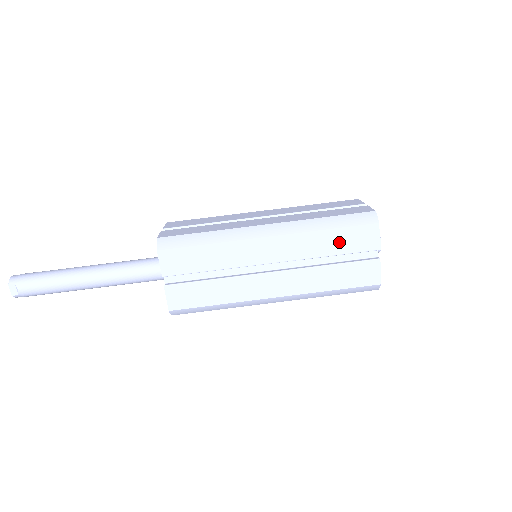
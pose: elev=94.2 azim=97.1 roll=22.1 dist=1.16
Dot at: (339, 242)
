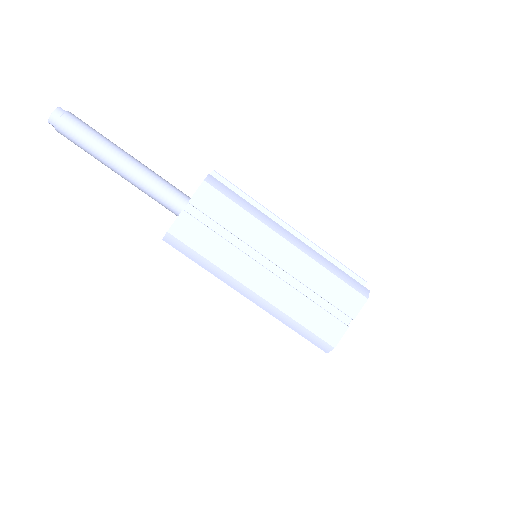
Dot at: occluded
